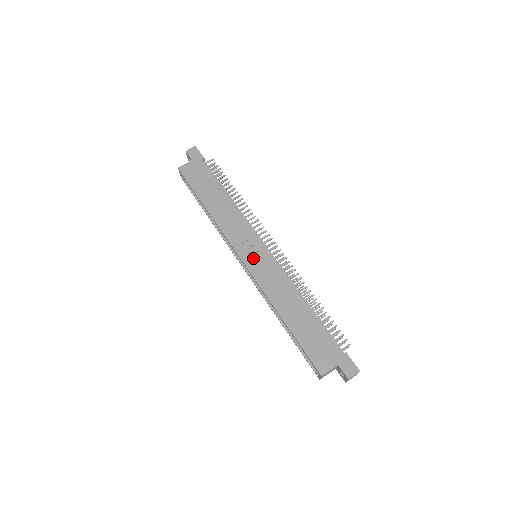
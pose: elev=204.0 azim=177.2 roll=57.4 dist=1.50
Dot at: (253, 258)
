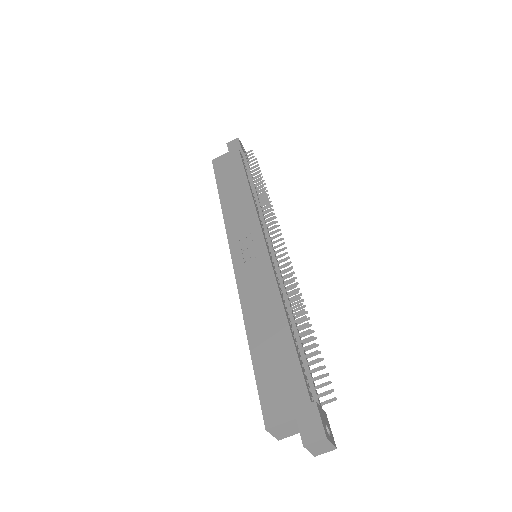
Dot at: (245, 255)
